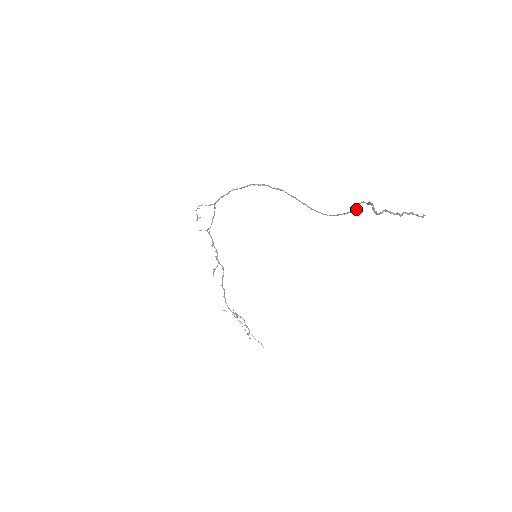
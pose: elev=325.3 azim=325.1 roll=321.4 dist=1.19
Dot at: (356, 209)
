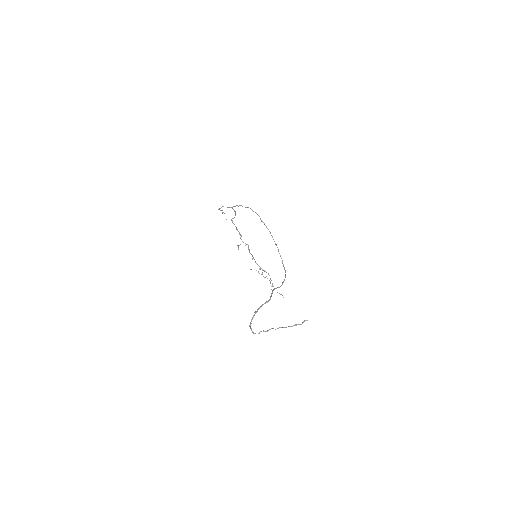
Dot at: (279, 287)
